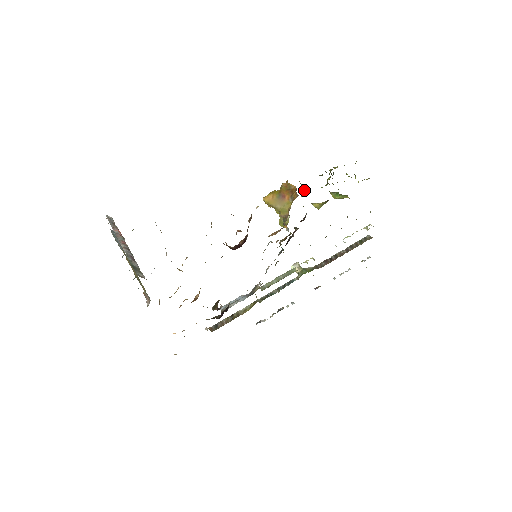
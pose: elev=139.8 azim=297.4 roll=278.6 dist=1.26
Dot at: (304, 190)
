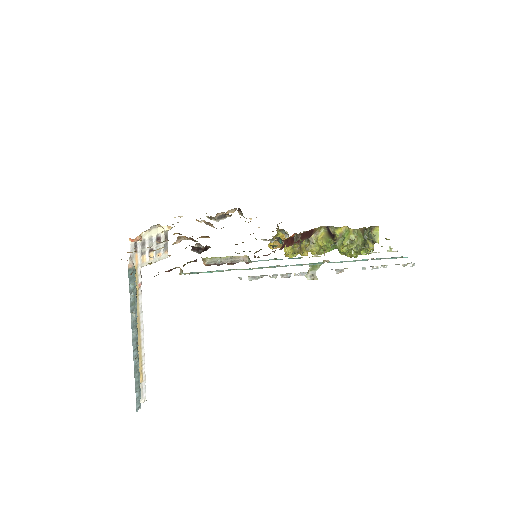
Dot at: occluded
